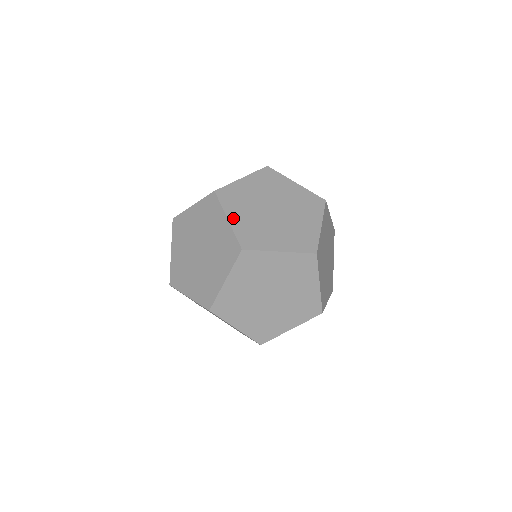
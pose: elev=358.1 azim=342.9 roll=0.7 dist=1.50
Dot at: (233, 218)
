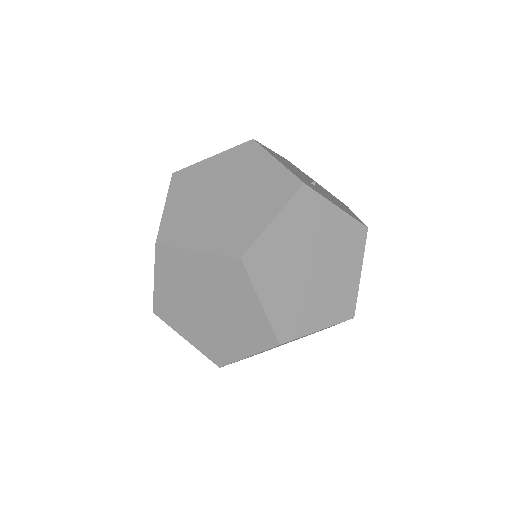
Dot at: (188, 337)
